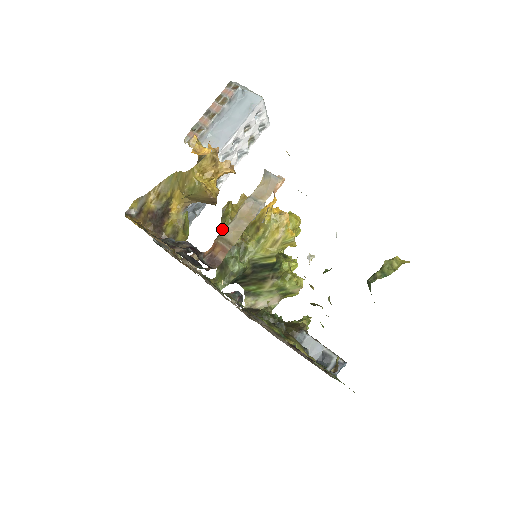
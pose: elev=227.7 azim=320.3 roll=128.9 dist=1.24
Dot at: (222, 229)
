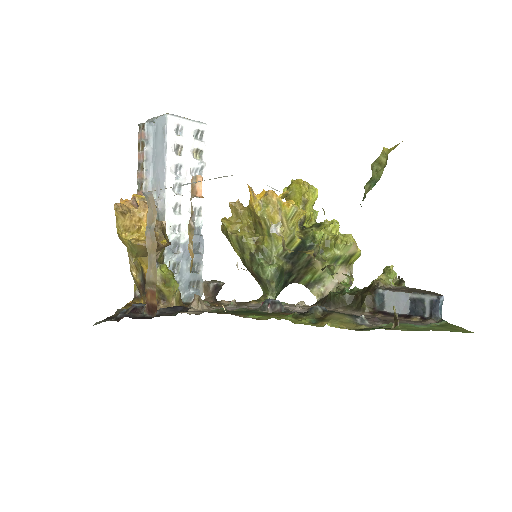
Dot at: (234, 247)
